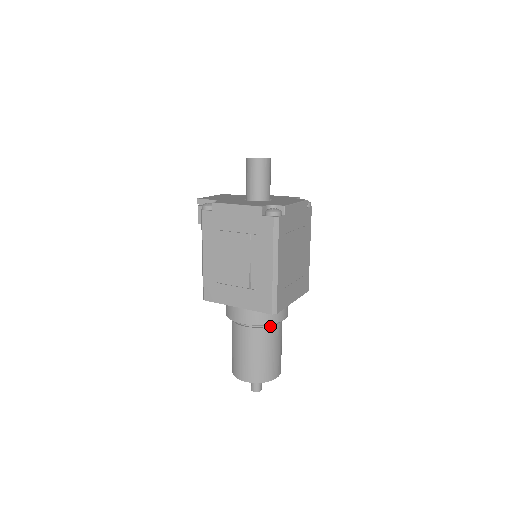
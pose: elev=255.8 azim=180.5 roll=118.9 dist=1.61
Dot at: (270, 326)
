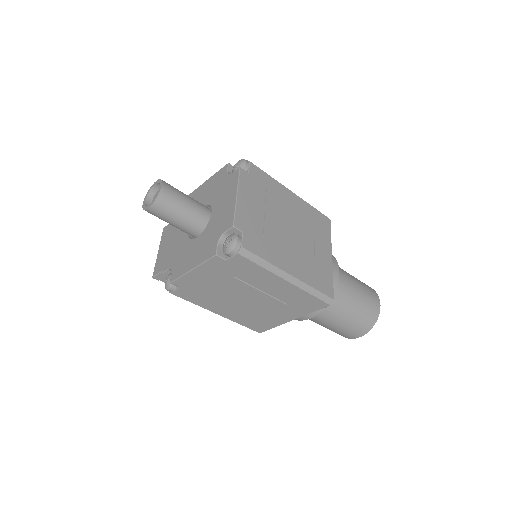
Dot at: occluded
